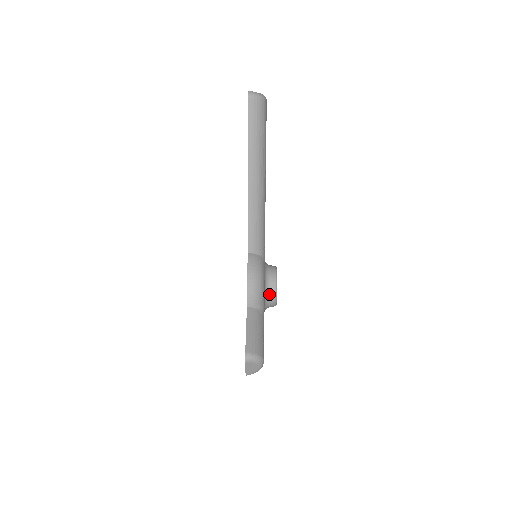
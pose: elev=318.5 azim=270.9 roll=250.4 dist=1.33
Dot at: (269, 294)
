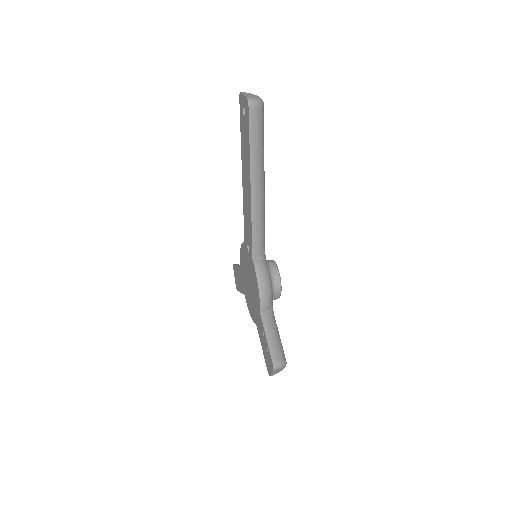
Dot at: (275, 292)
